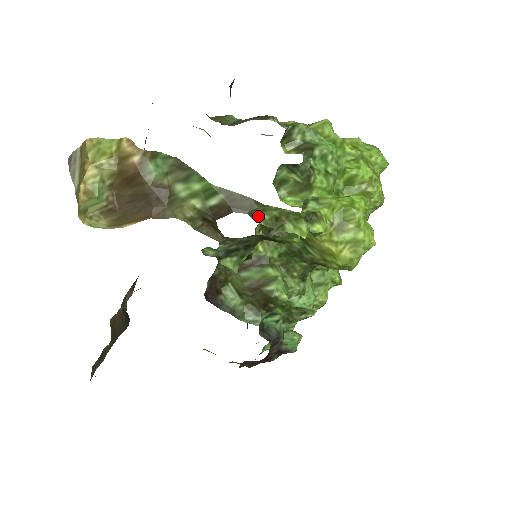
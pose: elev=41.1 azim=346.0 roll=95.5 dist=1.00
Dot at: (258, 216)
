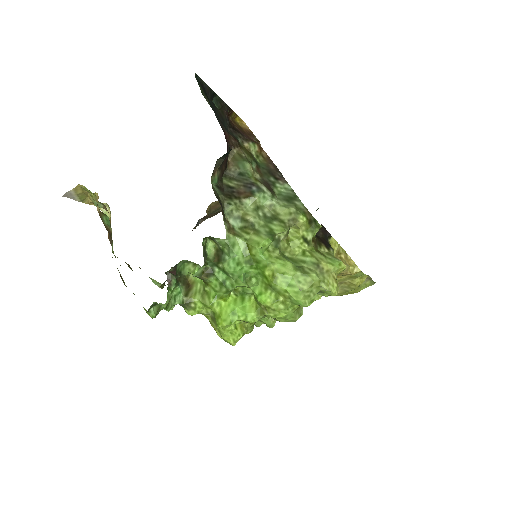
Dot at: occluded
